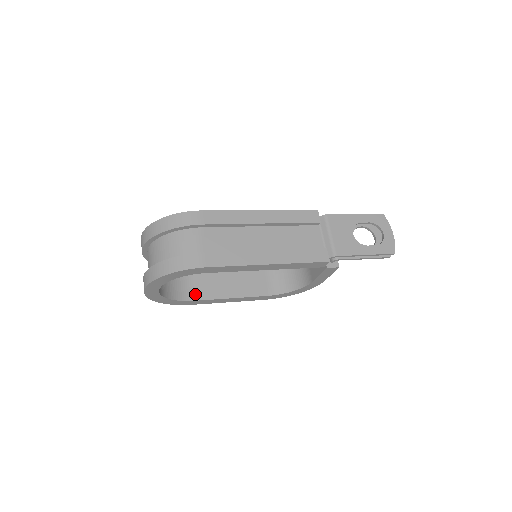
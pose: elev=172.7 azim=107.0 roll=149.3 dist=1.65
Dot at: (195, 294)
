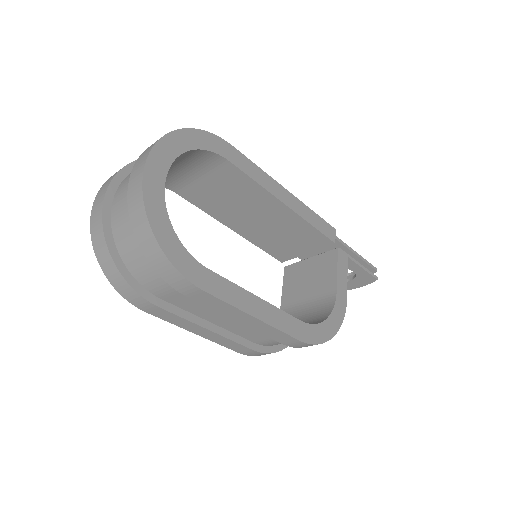
Dot at: occluded
